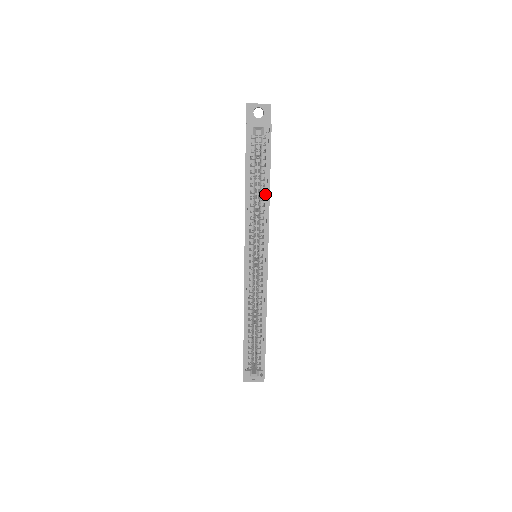
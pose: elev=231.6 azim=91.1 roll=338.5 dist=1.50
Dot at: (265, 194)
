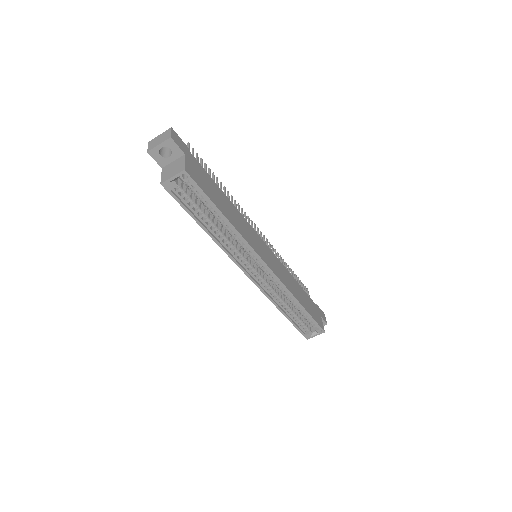
Dot at: (226, 223)
